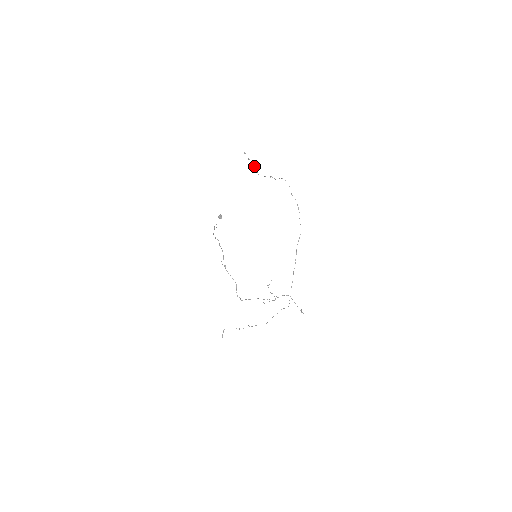
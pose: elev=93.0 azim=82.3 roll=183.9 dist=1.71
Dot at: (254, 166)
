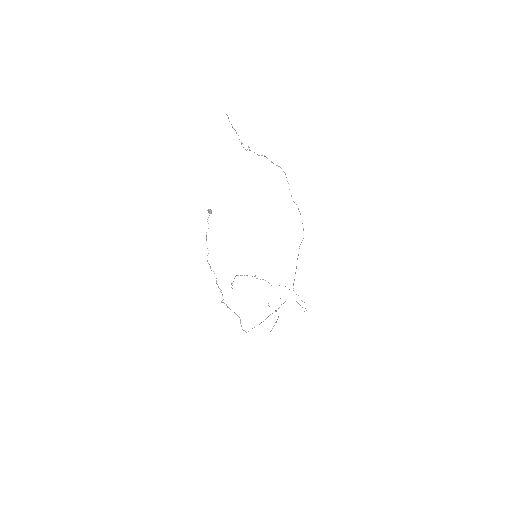
Dot at: (241, 144)
